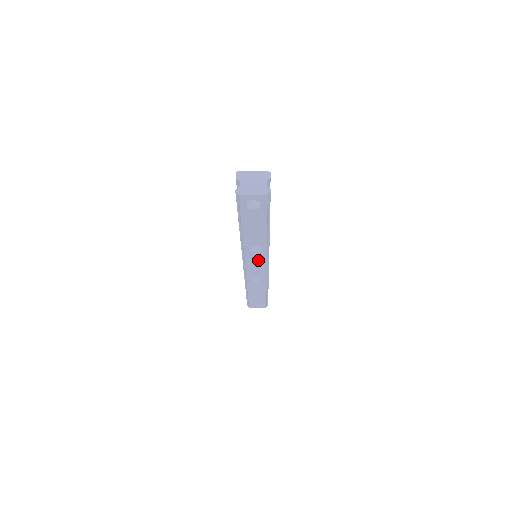
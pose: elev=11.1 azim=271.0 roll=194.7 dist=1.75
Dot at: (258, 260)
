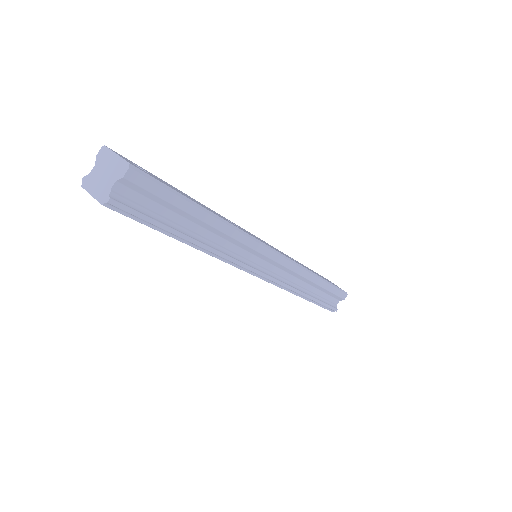
Dot at: occluded
